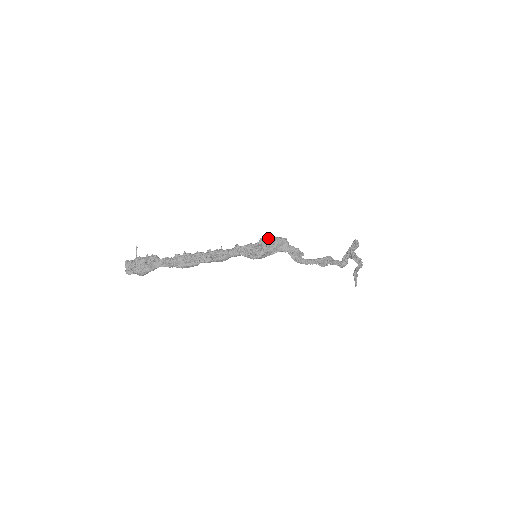
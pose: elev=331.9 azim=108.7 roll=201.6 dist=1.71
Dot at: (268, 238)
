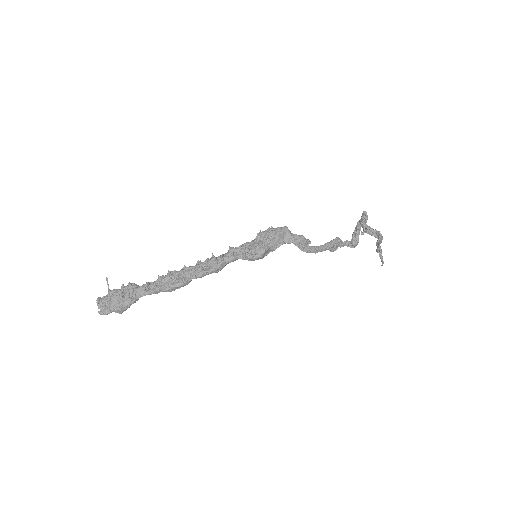
Dot at: (266, 231)
